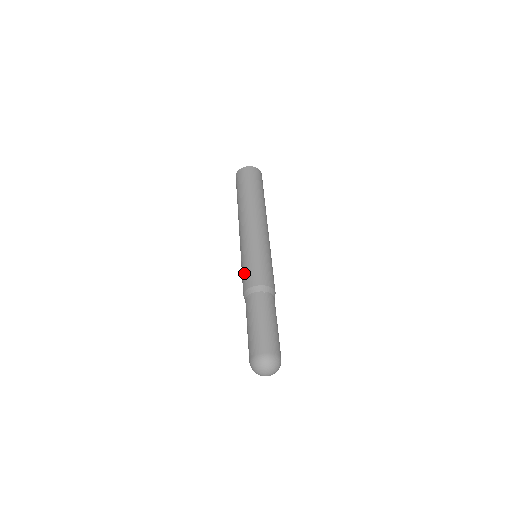
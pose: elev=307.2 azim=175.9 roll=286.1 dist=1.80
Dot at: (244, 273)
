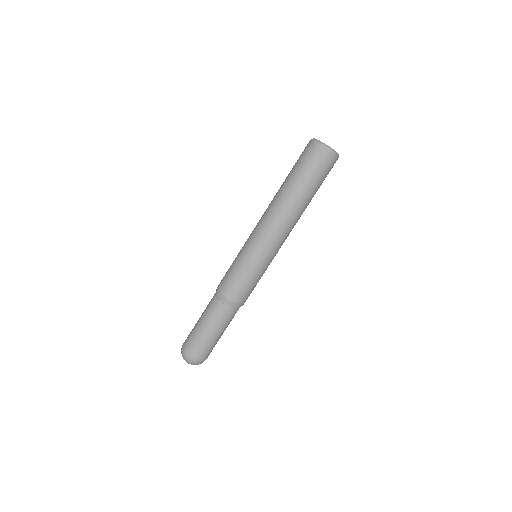
Dot at: (228, 270)
